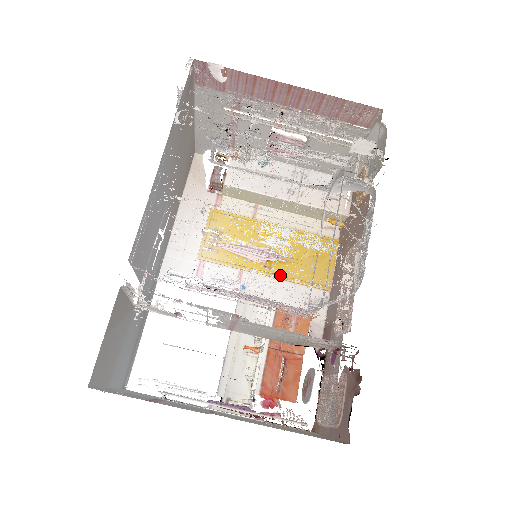
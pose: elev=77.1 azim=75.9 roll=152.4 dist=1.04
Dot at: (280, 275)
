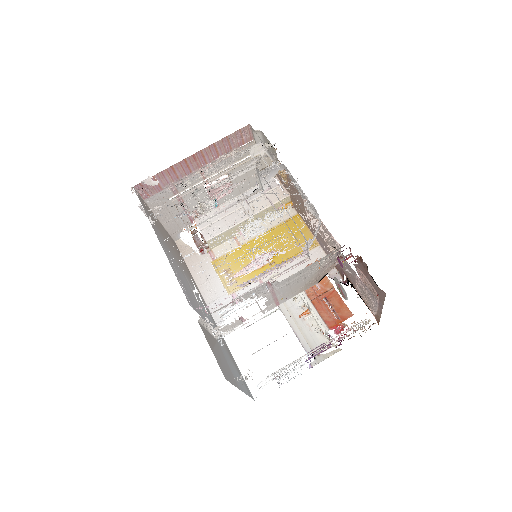
Dot at: (283, 261)
